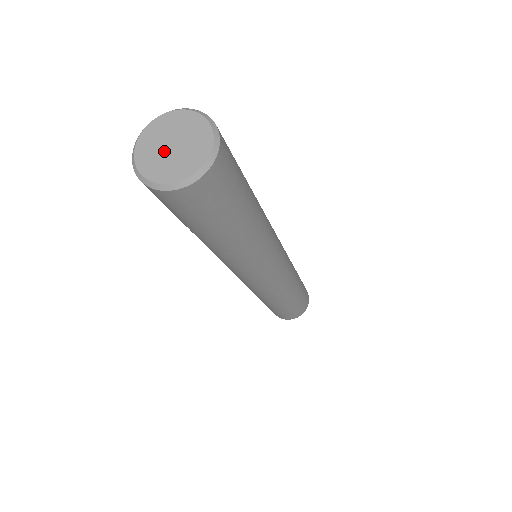
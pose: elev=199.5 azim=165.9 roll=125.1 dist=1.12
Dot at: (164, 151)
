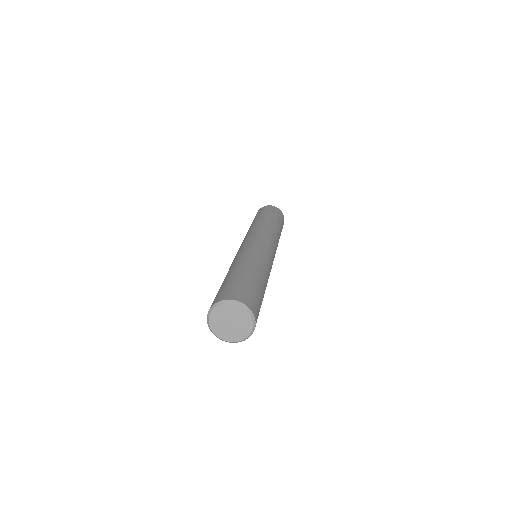
Dot at: (230, 328)
